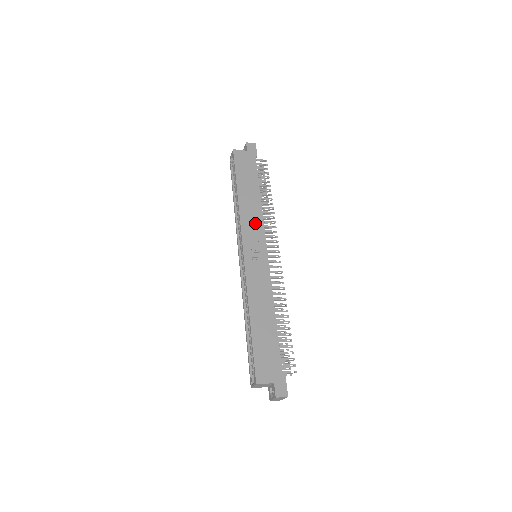
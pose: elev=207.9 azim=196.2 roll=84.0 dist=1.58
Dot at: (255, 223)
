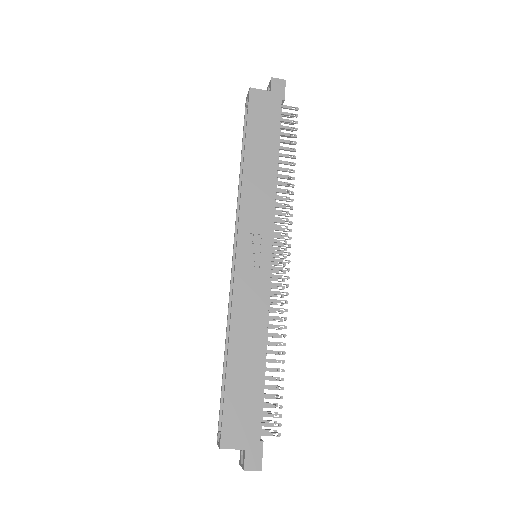
Dot at: (262, 208)
